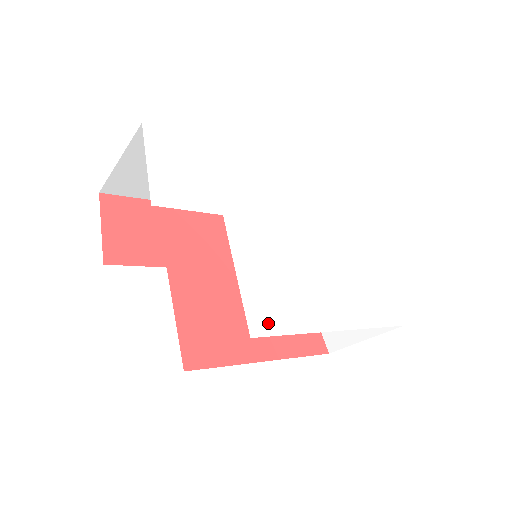
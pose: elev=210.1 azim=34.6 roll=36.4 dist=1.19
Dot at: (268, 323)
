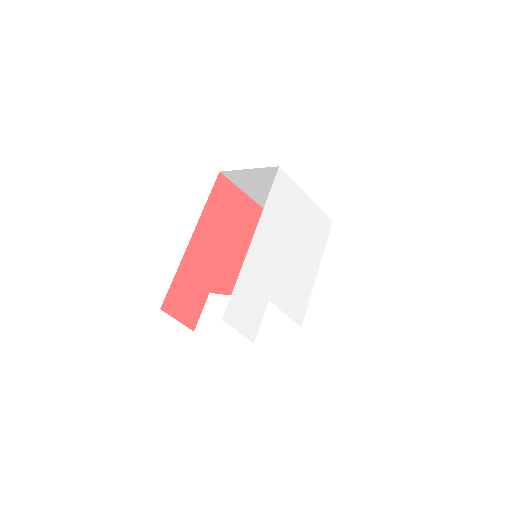
Dot at: (302, 313)
